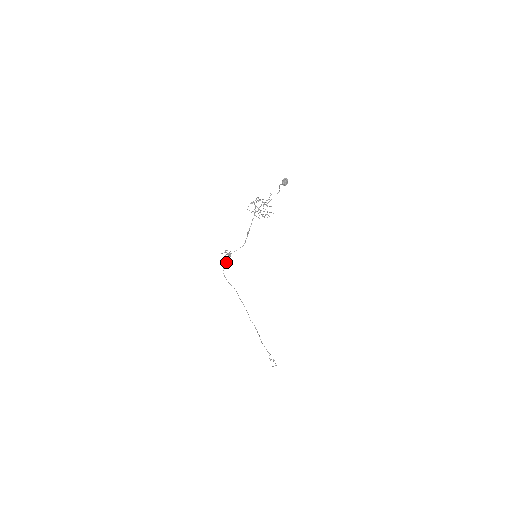
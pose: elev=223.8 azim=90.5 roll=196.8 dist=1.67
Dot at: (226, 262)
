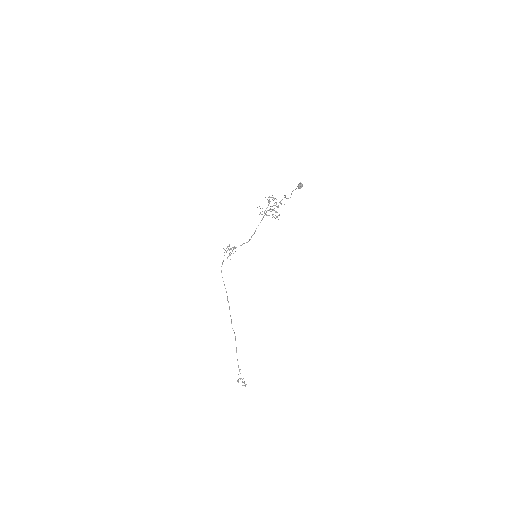
Dot at: (227, 257)
